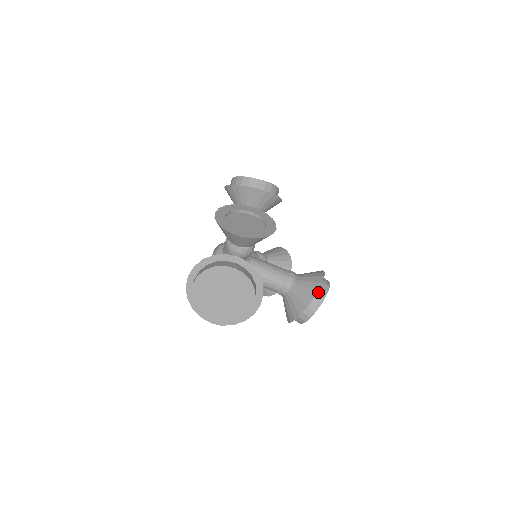
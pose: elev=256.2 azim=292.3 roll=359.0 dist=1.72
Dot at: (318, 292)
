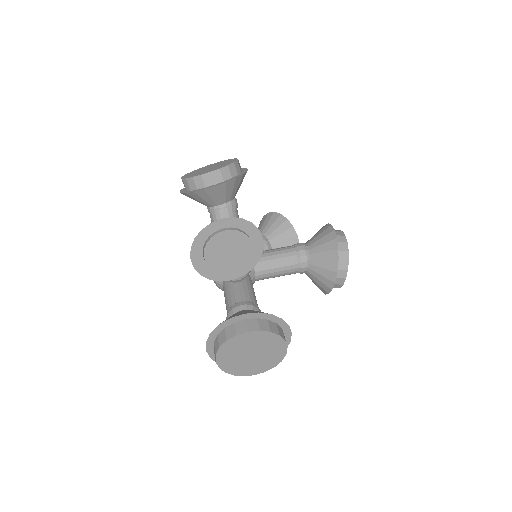
Dot at: (339, 259)
